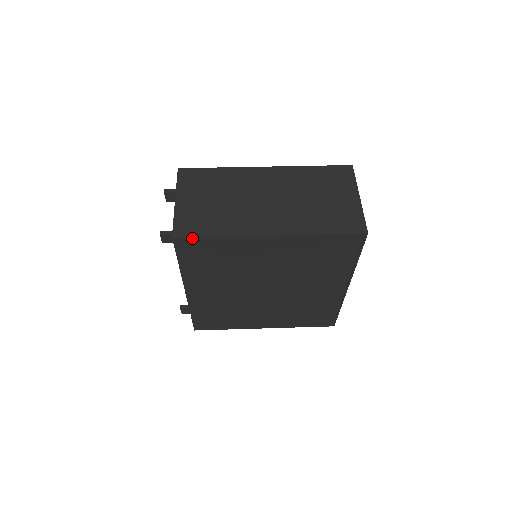
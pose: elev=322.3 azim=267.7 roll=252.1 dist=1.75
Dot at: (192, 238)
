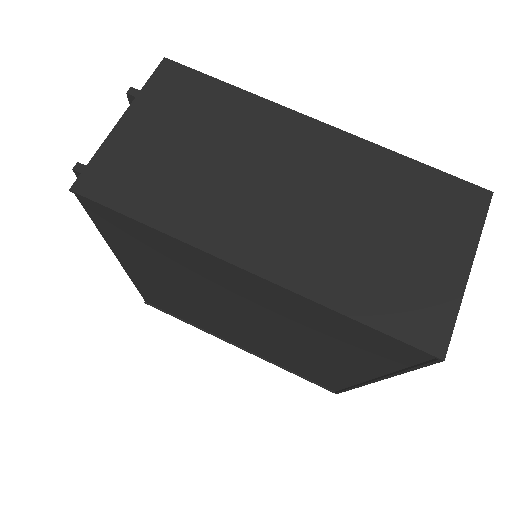
Dot at: (105, 206)
